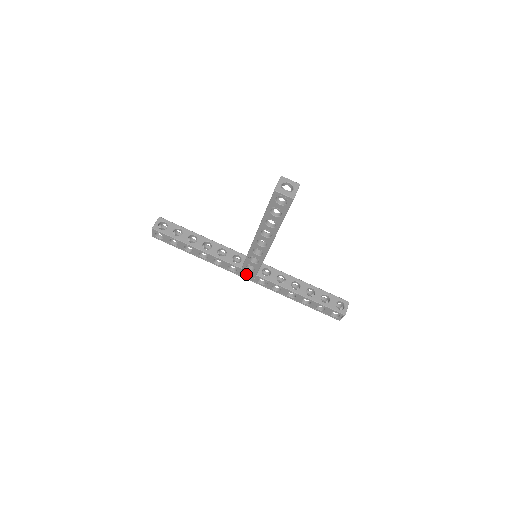
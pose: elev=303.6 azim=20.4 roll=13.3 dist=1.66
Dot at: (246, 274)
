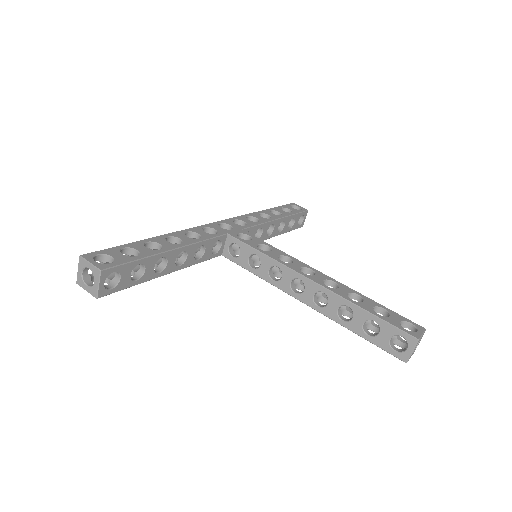
Dot at: occluded
